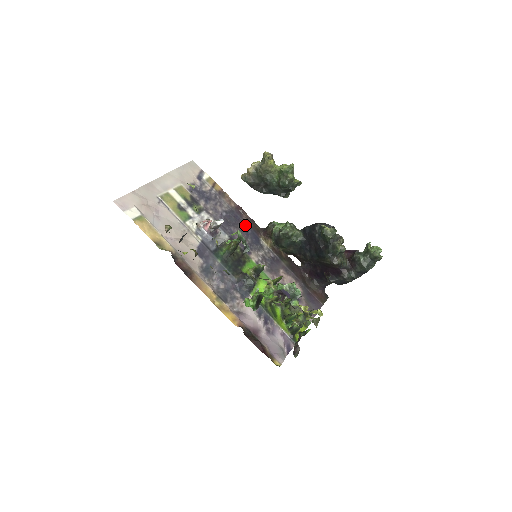
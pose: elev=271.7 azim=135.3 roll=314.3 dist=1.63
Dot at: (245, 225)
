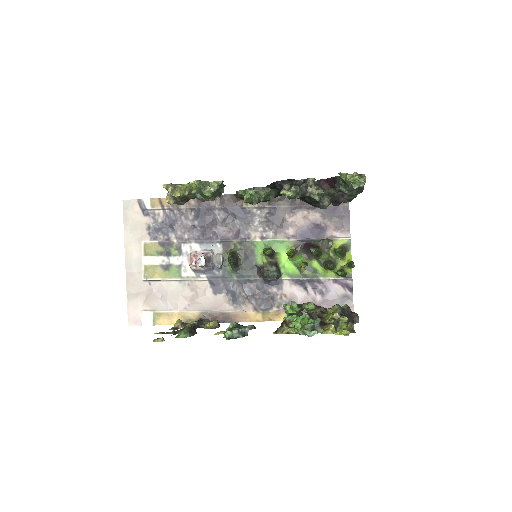
Dot at: (220, 210)
